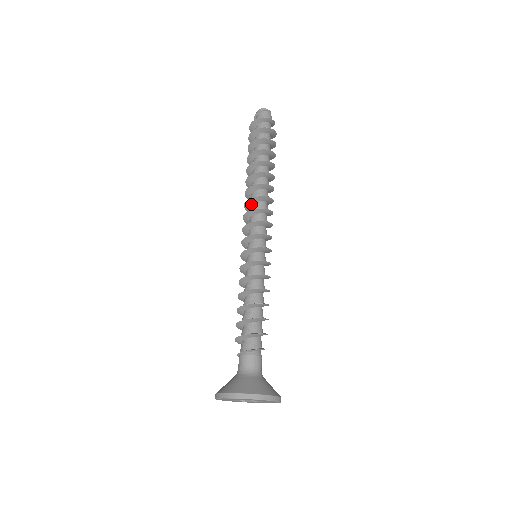
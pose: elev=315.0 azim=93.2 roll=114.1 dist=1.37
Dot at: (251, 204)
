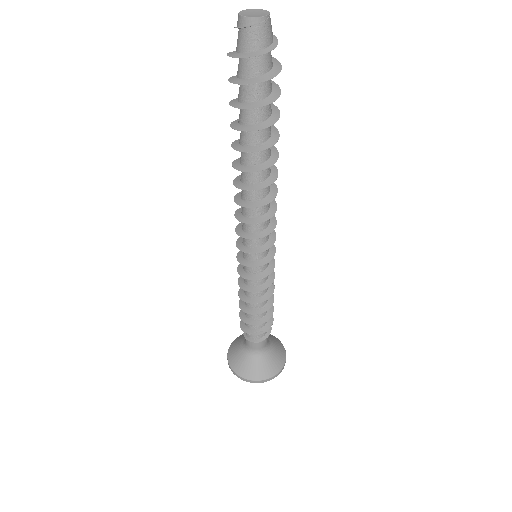
Dot at: (244, 203)
